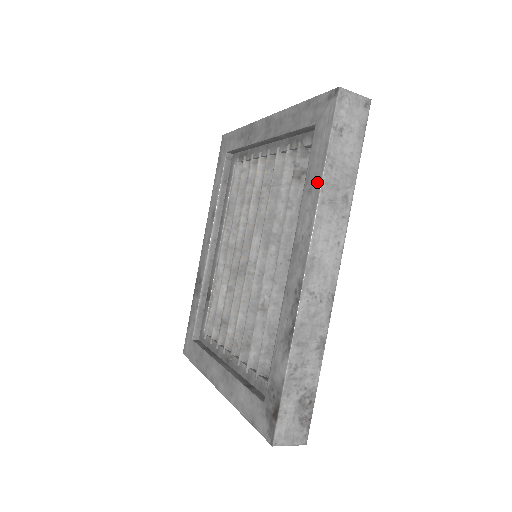
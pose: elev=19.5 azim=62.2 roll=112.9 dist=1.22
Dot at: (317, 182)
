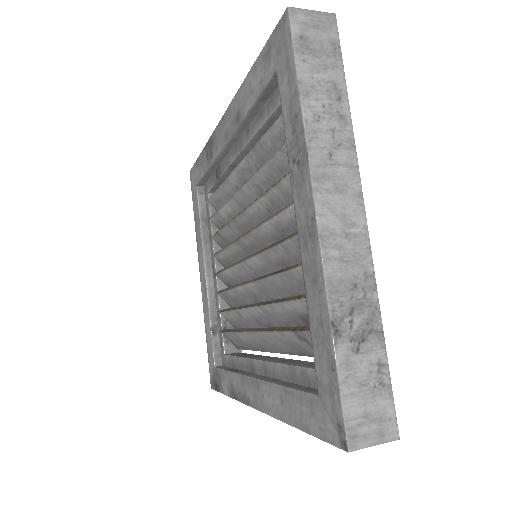
Dot at: (287, 416)
